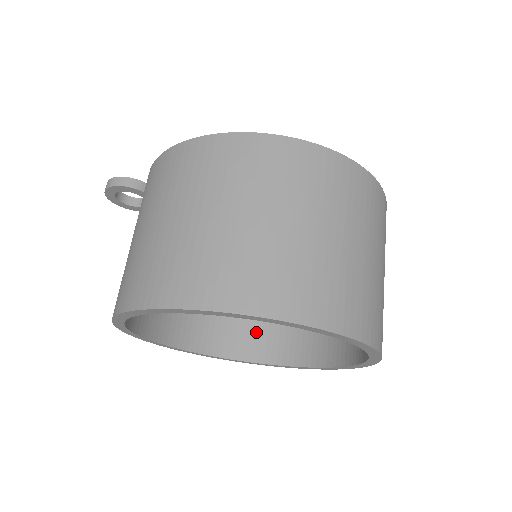
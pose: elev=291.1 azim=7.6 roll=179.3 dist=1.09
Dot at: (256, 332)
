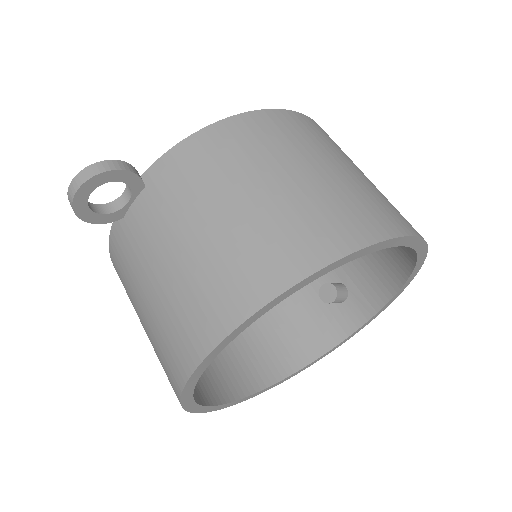
Dot at: (219, 369)
